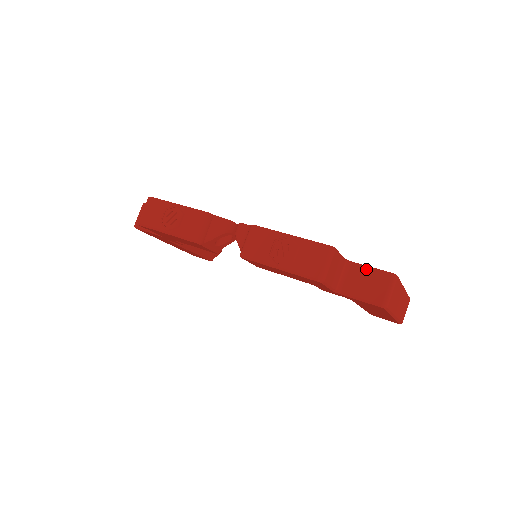
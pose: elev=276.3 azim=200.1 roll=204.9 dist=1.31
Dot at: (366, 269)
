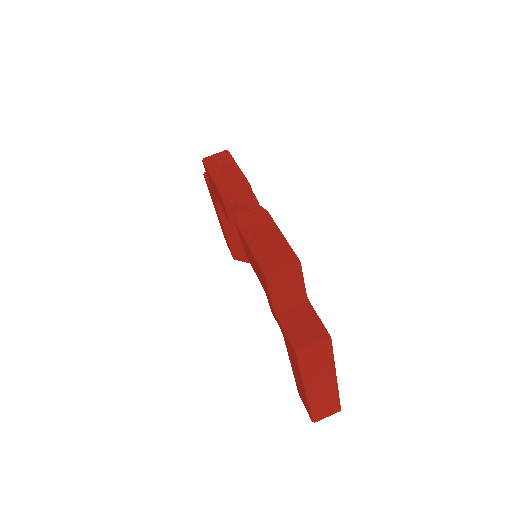
Dot at: (313, 314)
